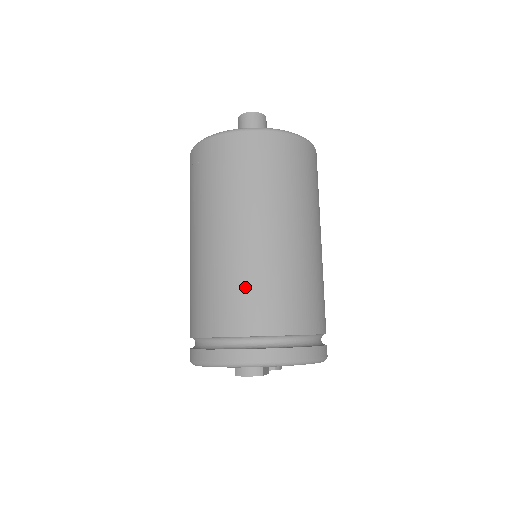
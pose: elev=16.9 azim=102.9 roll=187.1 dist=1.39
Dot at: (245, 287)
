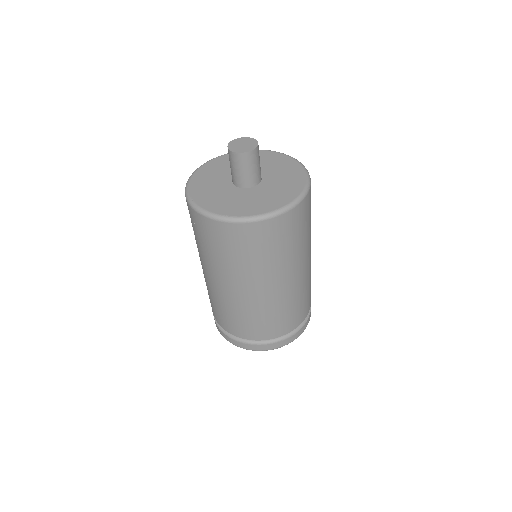
Dot at: (256, 319)
